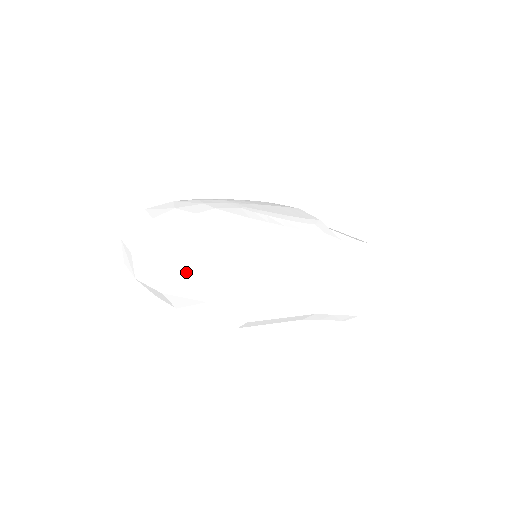
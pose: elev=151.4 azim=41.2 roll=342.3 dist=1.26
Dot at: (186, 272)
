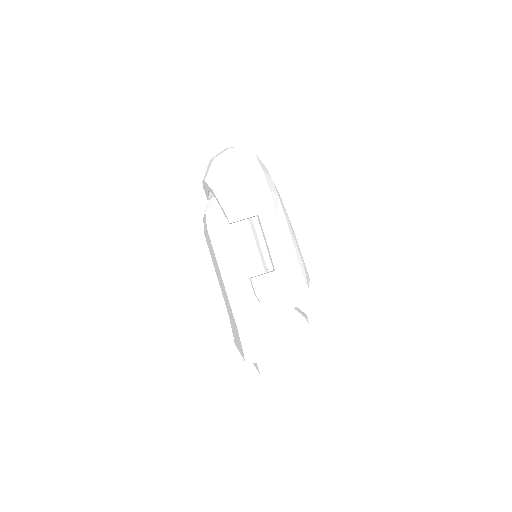
Dot at: (235, 157)
